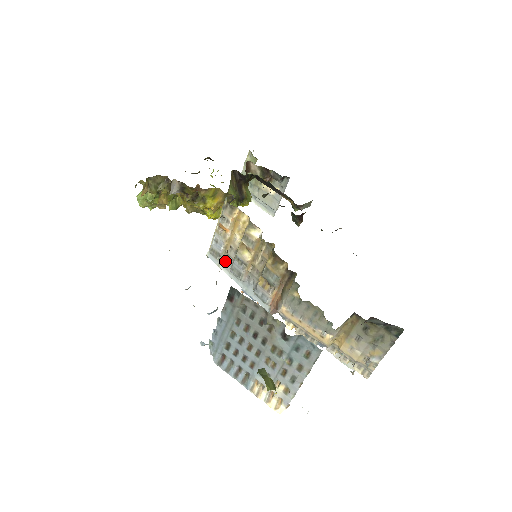
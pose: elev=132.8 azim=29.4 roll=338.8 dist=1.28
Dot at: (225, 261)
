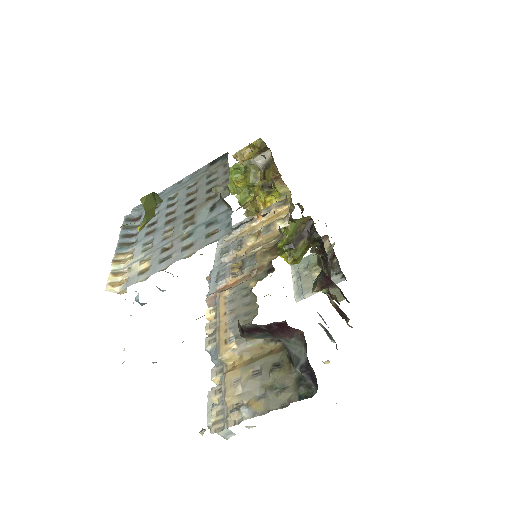
Dot at: (228, 243)
